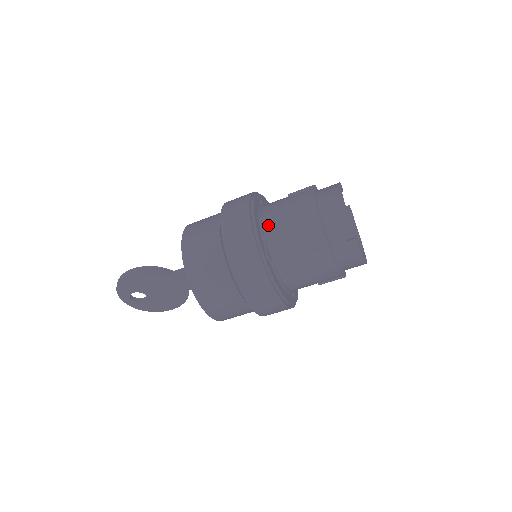
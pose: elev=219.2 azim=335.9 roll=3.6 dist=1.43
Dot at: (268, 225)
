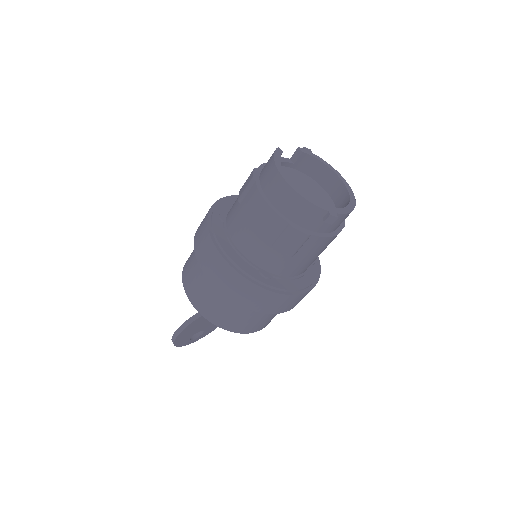
Dot at: (245, 250)
